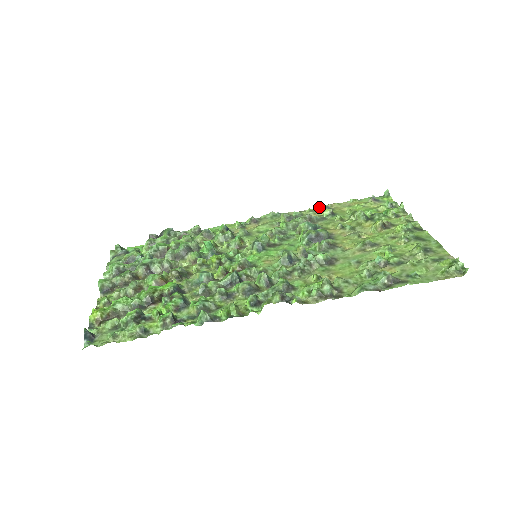
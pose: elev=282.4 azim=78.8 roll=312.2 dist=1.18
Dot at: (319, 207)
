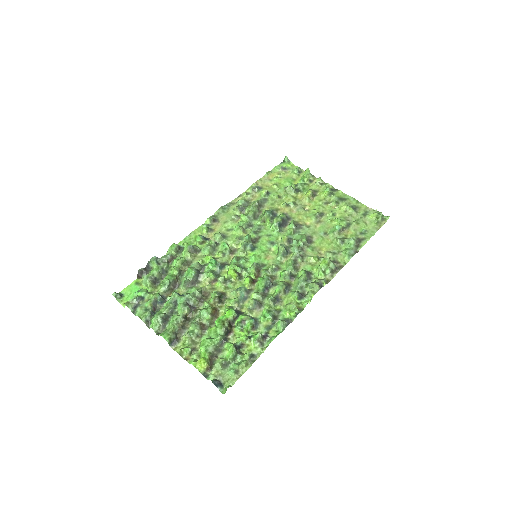
Dot at: (252, 189)
